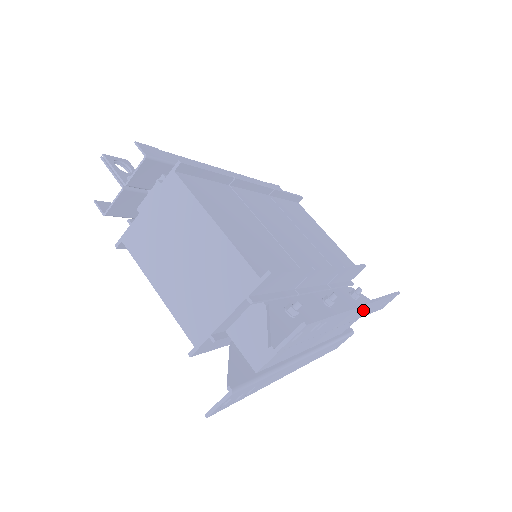
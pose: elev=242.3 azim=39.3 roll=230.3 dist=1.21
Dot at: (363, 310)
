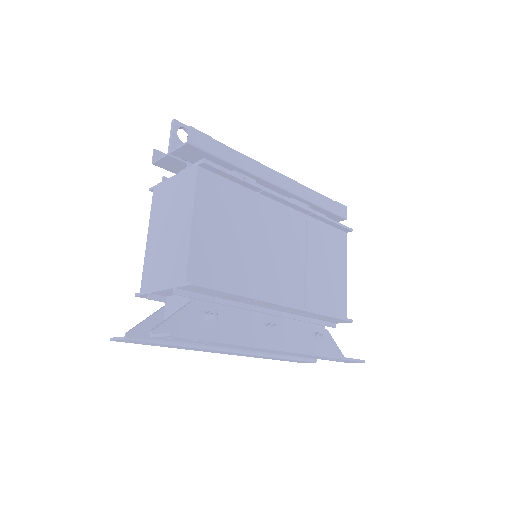
Dot at: (289, 353)
